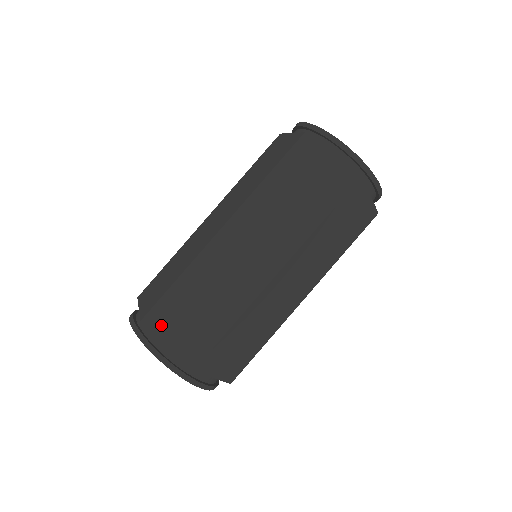
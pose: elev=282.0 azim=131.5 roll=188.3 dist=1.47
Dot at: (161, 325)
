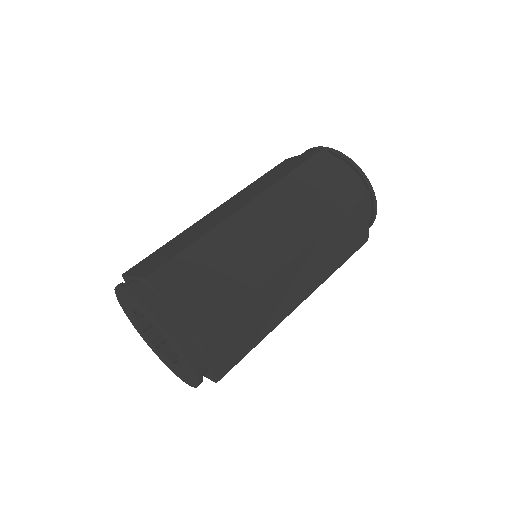
Dot at: (168, 286)
